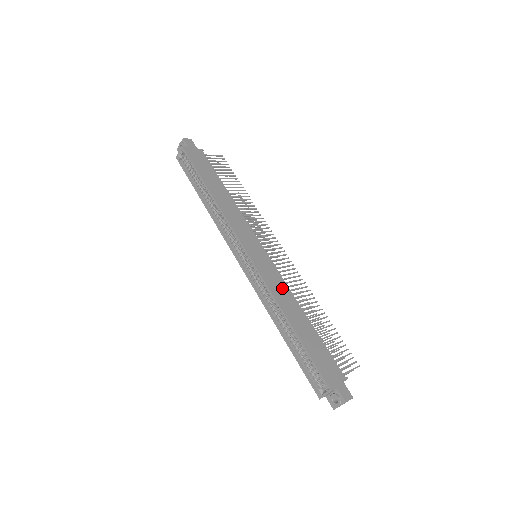
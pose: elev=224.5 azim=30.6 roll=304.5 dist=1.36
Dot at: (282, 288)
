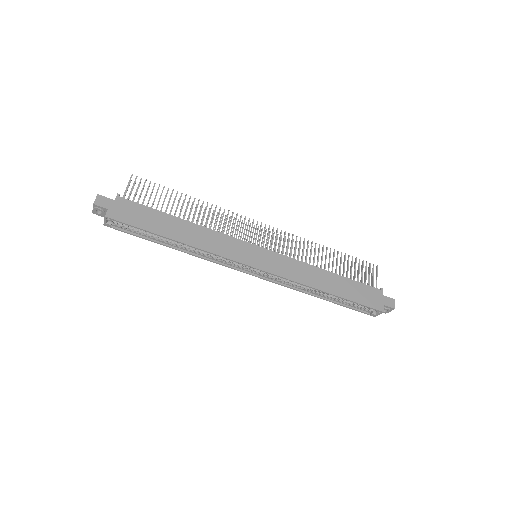
Dot at: (299, 268)
